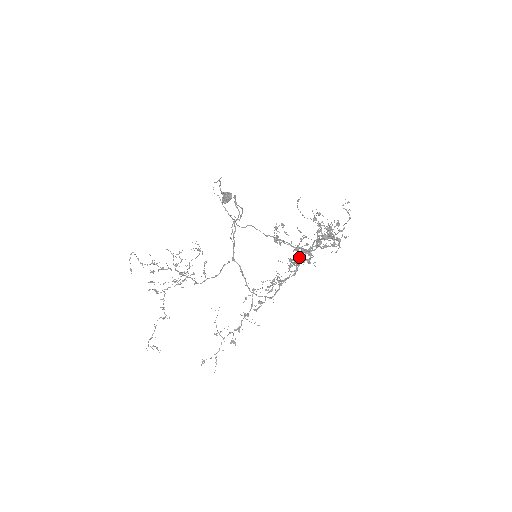
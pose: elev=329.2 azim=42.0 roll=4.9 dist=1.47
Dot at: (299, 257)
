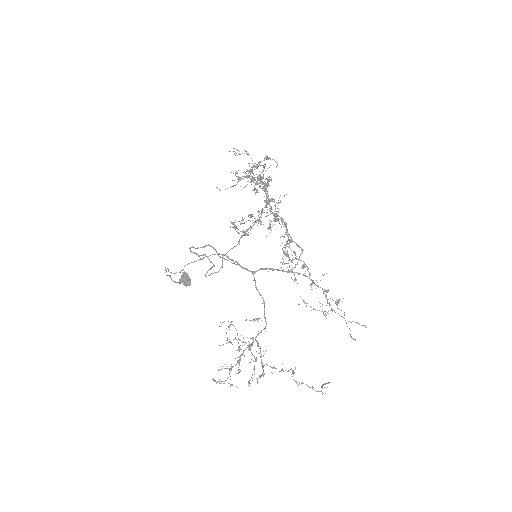
Dot at: (270, 211)
